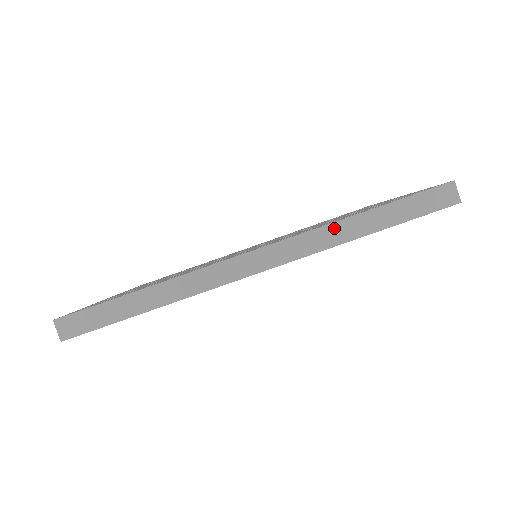
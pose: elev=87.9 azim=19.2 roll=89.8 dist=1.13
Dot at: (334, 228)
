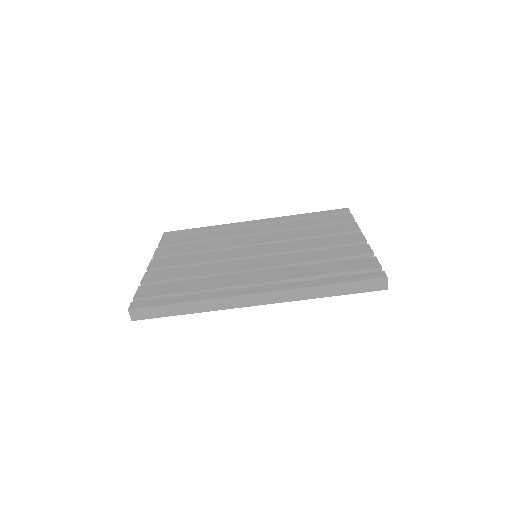
Dot at: (308, 290)
